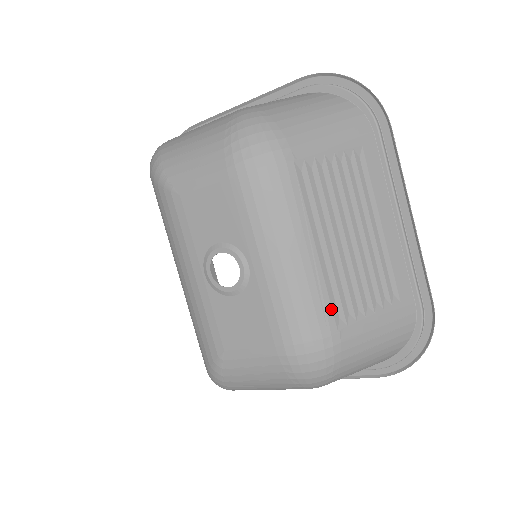
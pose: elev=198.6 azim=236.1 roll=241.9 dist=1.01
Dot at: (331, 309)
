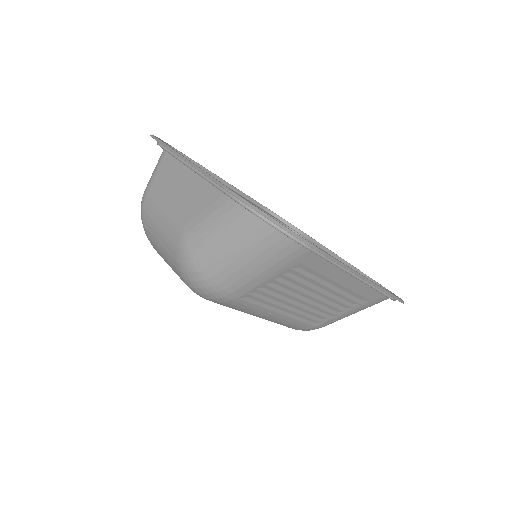
Dot at: (306, 324)
